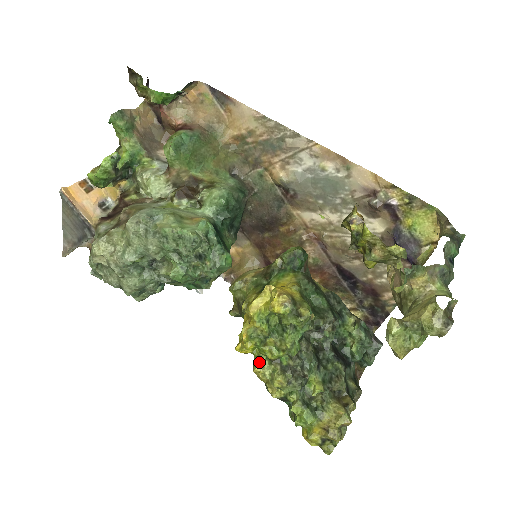
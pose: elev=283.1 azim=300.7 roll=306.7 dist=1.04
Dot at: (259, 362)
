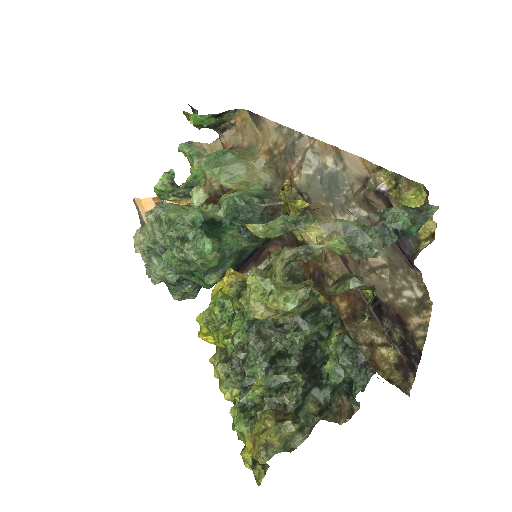
Dot at: occluded
